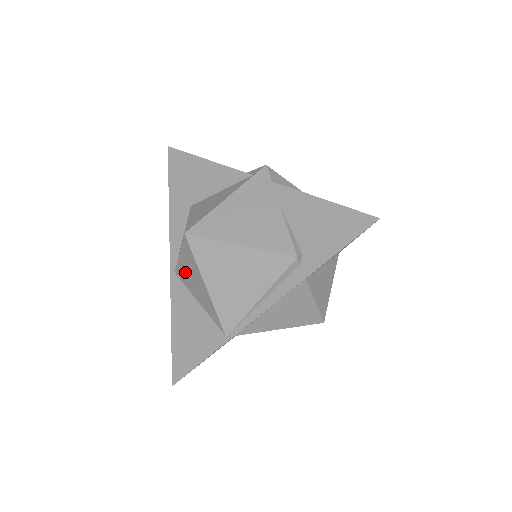
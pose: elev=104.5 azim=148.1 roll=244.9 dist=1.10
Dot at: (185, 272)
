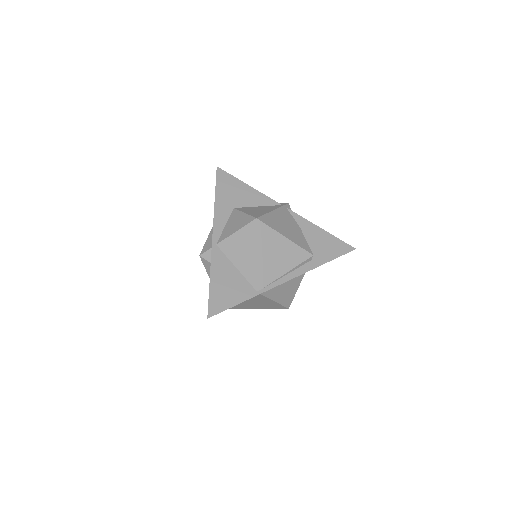
Dot at: (234, 245)
